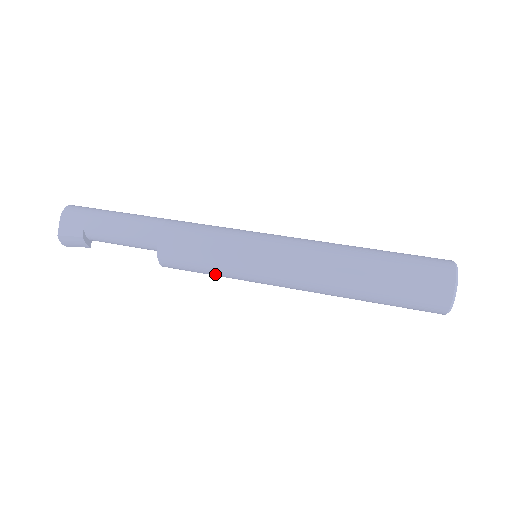
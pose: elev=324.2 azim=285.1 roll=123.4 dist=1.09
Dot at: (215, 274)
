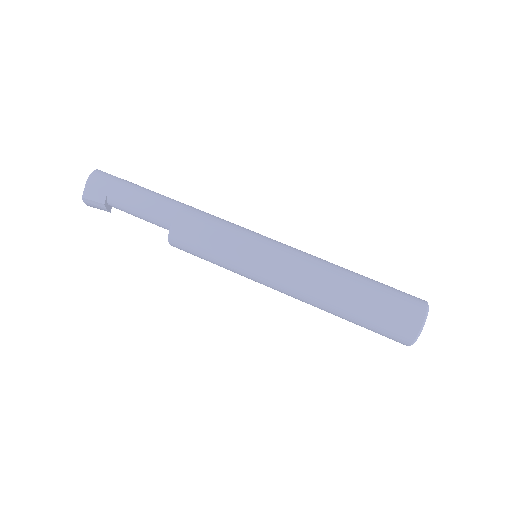
Dot at: (217, 264)
